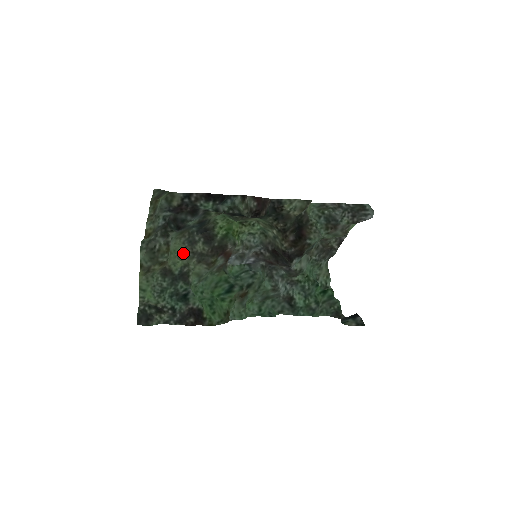
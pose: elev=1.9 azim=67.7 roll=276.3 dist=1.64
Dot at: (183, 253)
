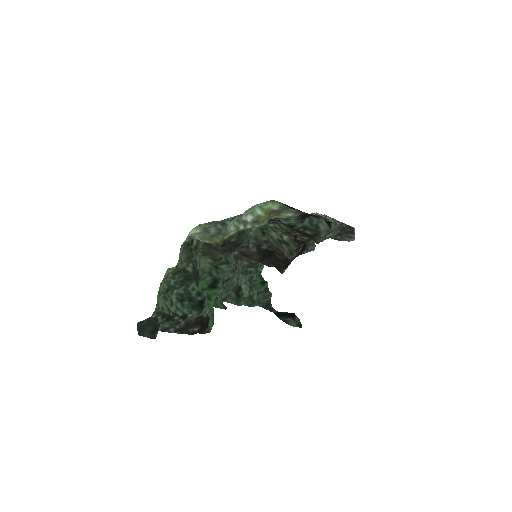
Dot at: occluded
